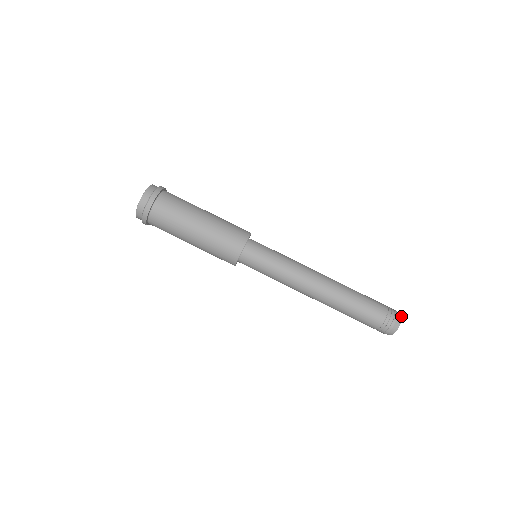
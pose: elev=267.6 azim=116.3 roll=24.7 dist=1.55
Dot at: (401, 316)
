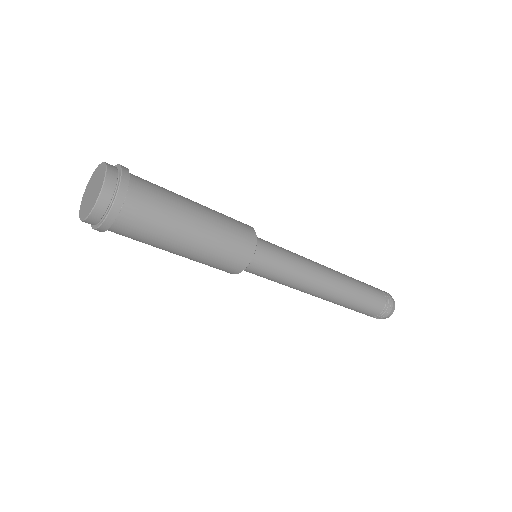
Dot at: occluded
